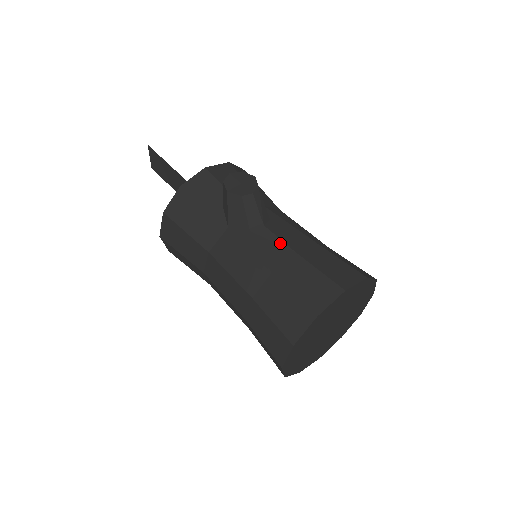
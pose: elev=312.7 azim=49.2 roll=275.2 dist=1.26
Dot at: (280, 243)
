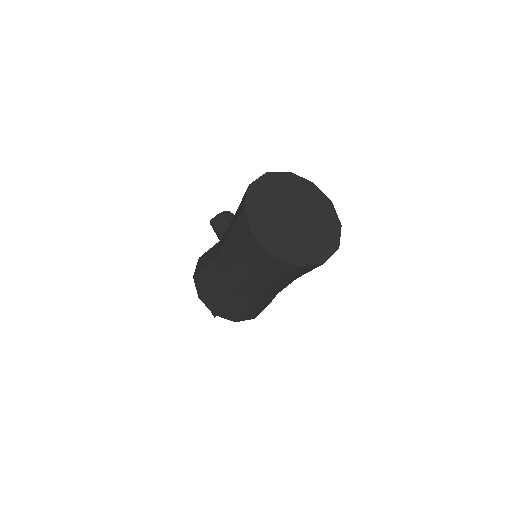
Dot at: occluded
